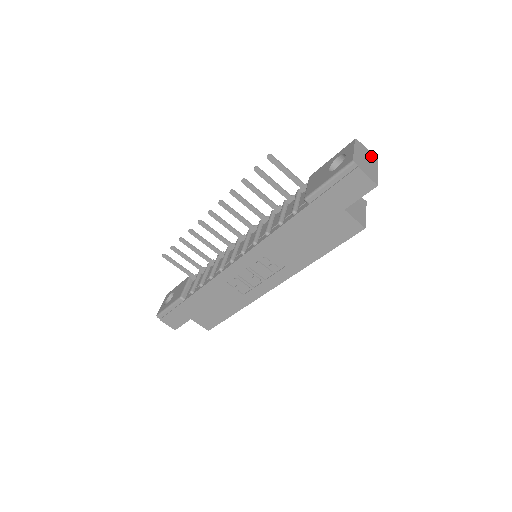
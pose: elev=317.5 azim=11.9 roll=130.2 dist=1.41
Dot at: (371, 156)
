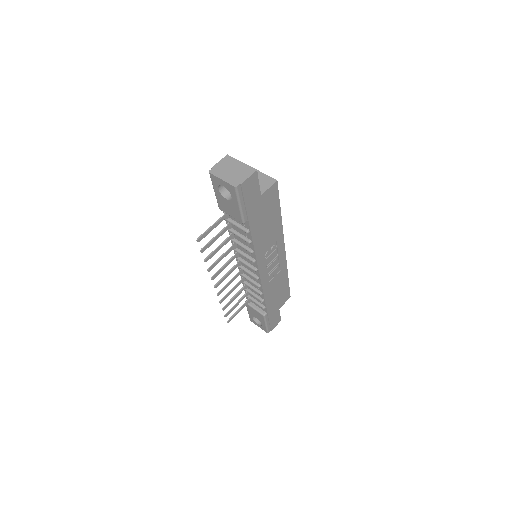
Dot at: (225, 162)
